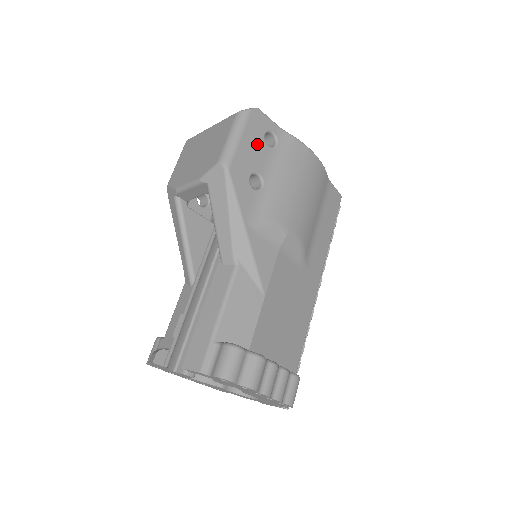
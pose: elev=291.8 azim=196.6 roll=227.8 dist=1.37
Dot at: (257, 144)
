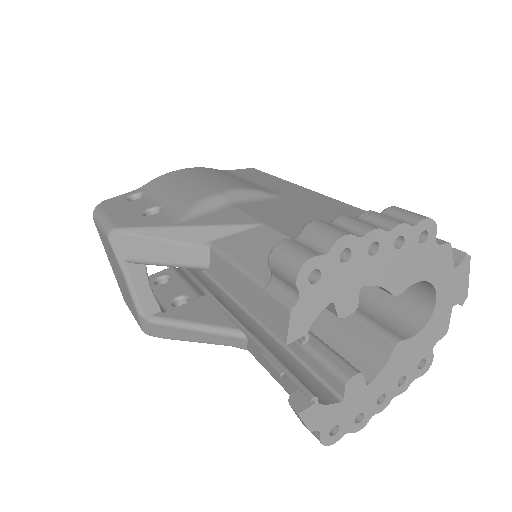
Dot at: (126, 206)
